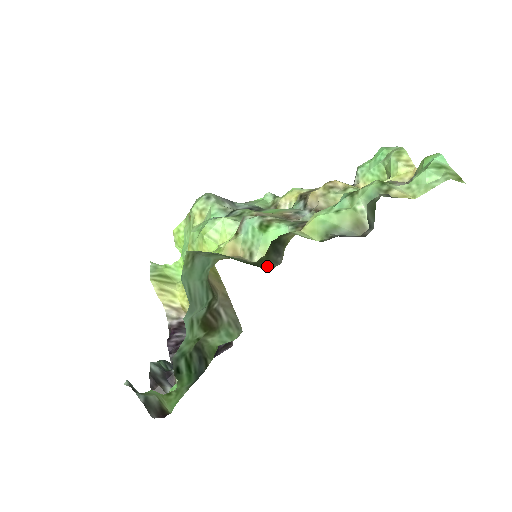
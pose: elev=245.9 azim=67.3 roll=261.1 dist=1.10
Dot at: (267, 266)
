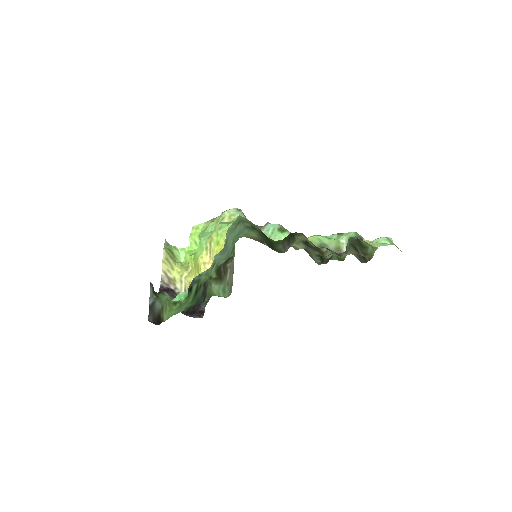
Dot at: (279, 248)
